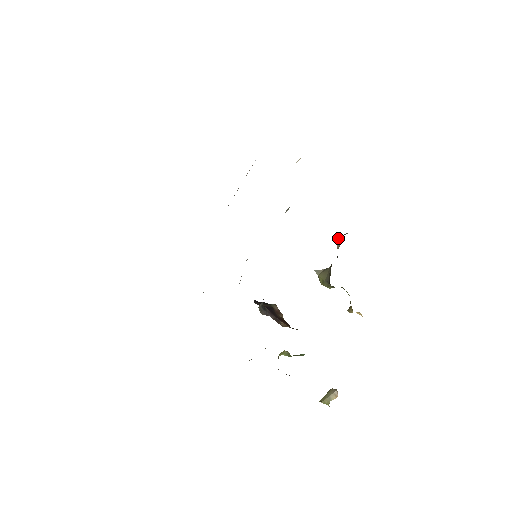
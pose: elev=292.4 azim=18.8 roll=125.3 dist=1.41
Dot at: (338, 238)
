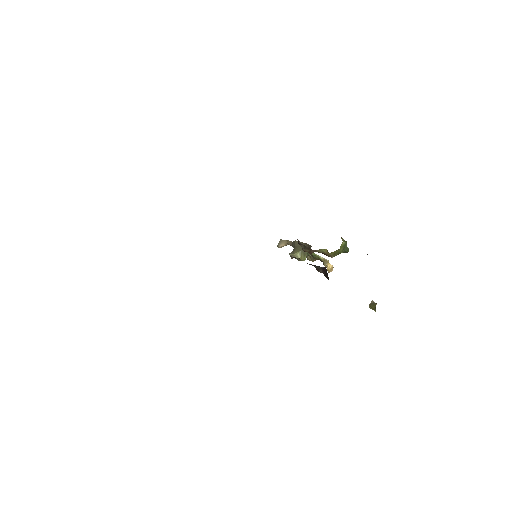
Dot at: (279, 244)
